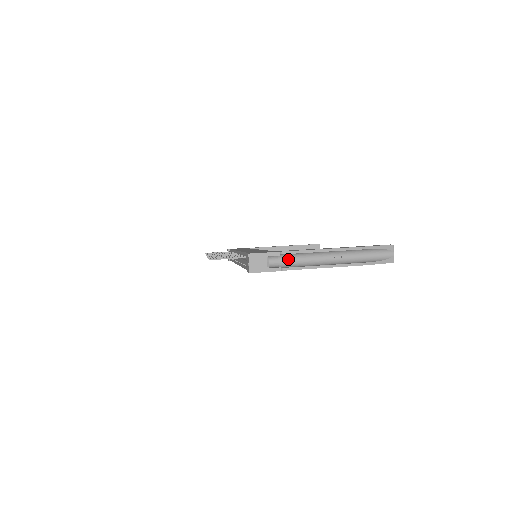
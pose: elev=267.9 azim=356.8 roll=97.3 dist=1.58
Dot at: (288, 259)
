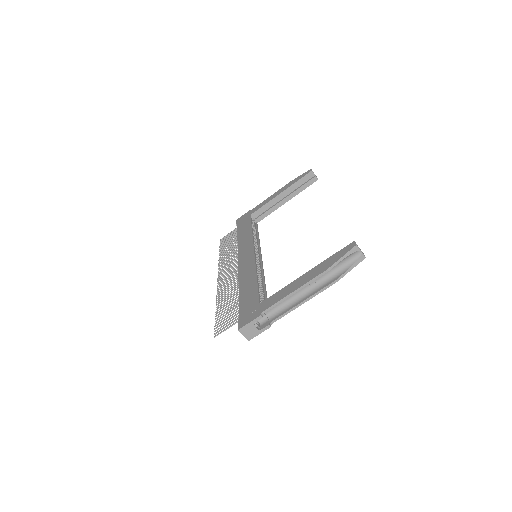
Dot at: (272, 308)
